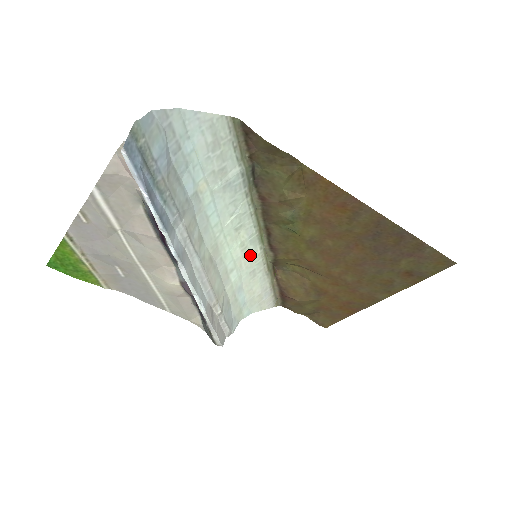
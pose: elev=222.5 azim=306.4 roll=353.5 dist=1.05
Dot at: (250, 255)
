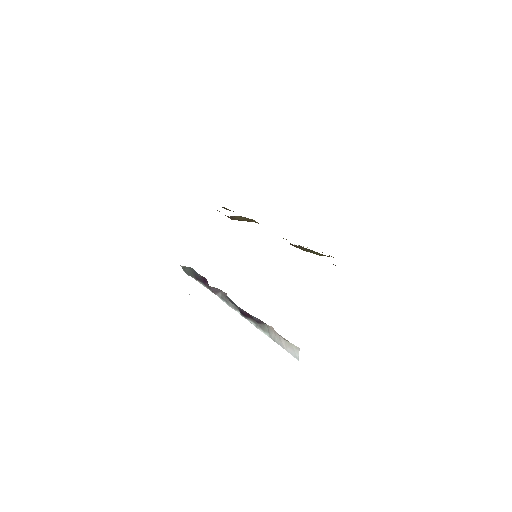
Dot at: occluded
